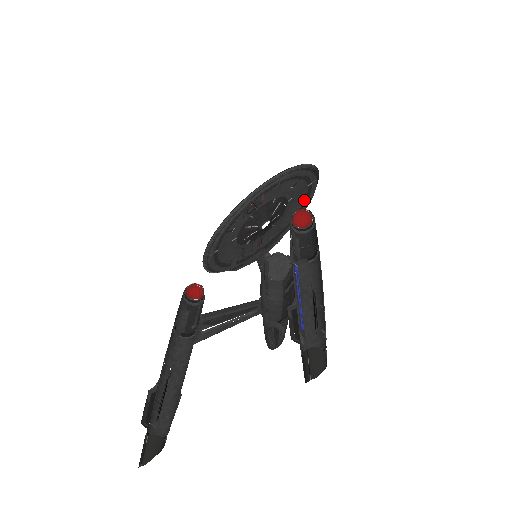
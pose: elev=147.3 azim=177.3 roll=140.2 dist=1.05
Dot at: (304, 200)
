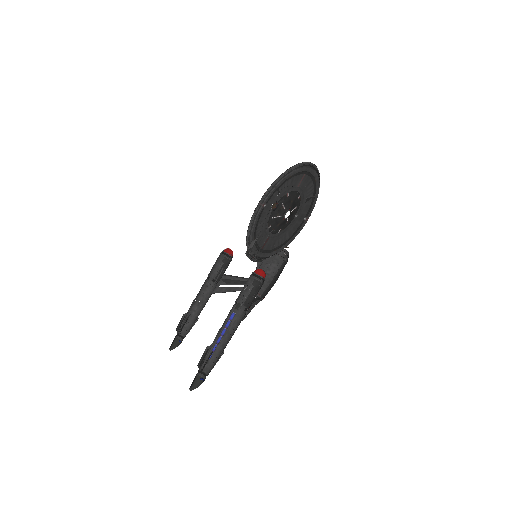
Dot at: (292, 234)
